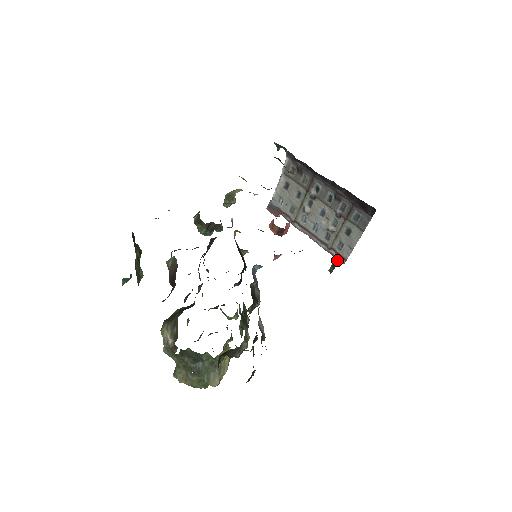
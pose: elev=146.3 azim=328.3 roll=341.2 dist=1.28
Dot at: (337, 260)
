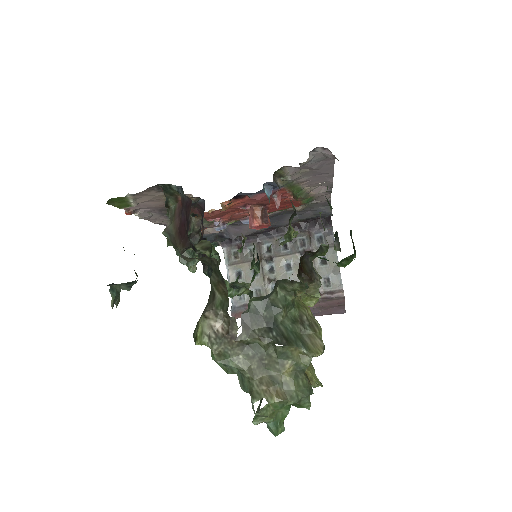
Dot at: (334, 235)
